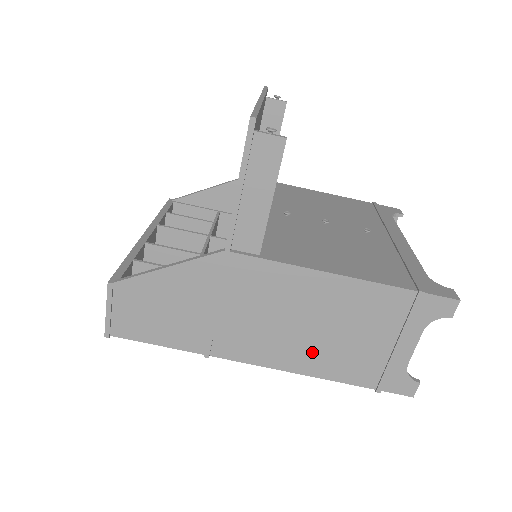
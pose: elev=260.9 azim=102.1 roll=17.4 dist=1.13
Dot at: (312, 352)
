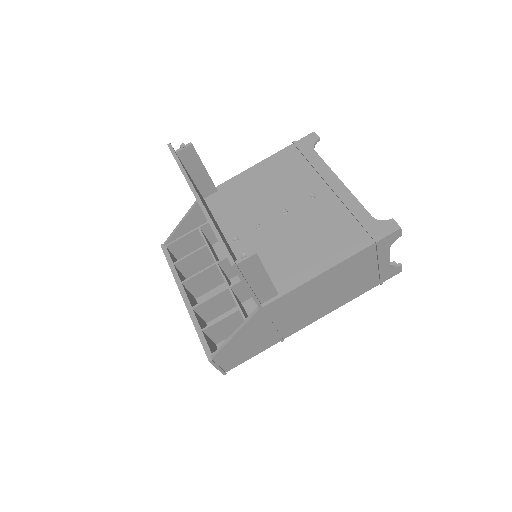
Dot at: (336, 300)
